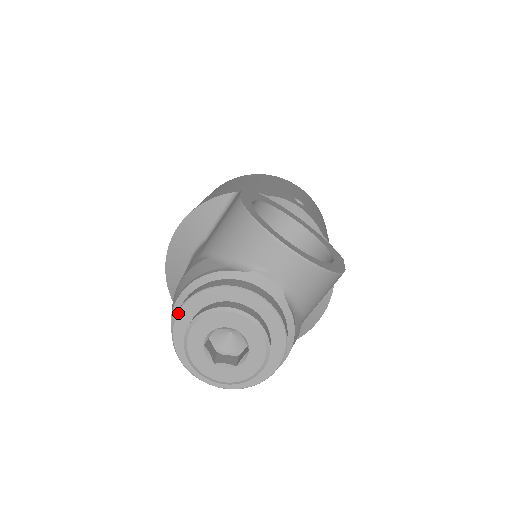
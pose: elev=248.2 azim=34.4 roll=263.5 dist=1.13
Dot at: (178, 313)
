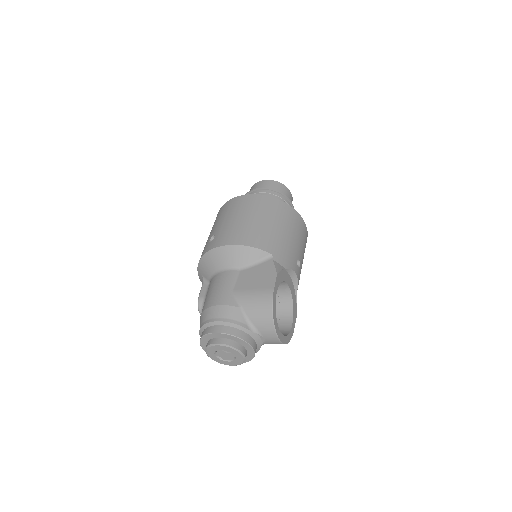
Dot at: (214, 333)
